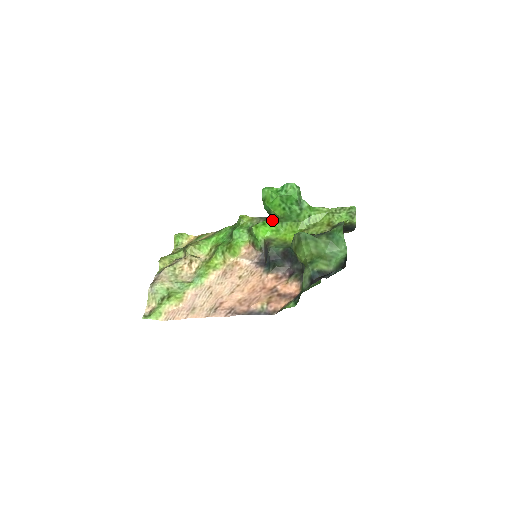
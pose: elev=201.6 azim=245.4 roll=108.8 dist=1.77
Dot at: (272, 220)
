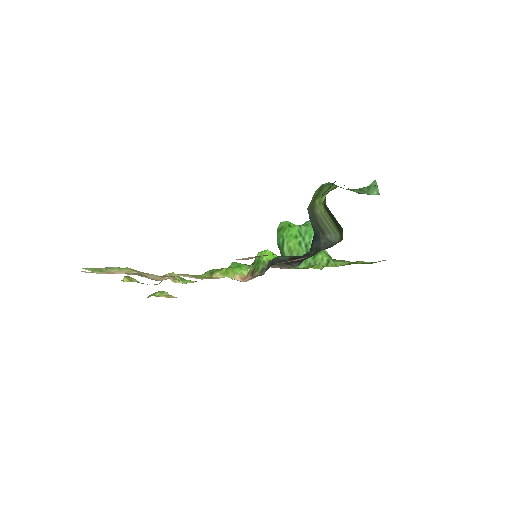
Dot at: occluded
